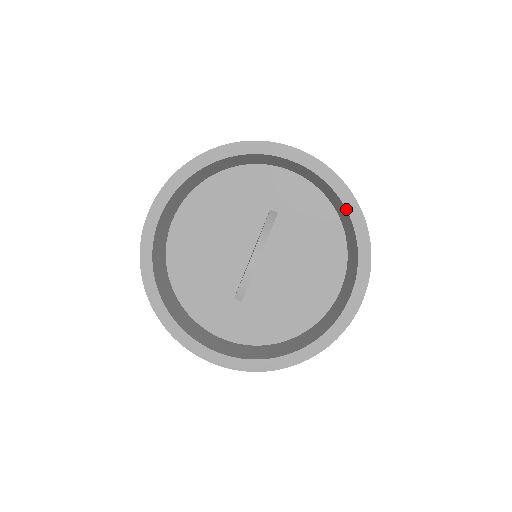
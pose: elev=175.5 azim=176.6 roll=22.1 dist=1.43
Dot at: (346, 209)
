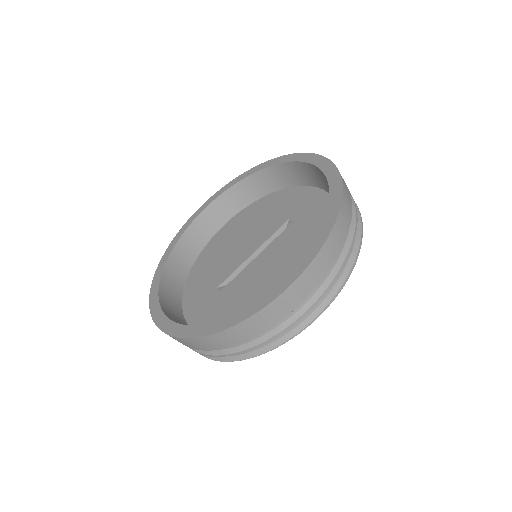
Dot at: (329, 198)
